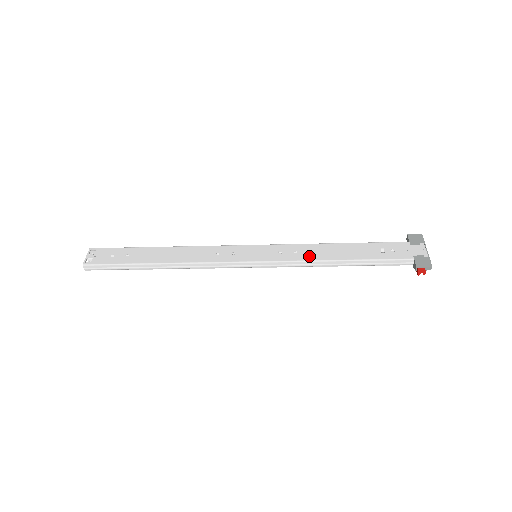
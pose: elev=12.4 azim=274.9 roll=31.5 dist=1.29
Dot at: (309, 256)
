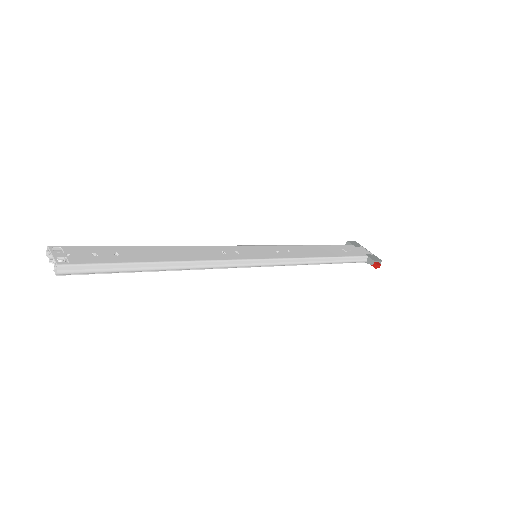
Dot at: (302, 254)
